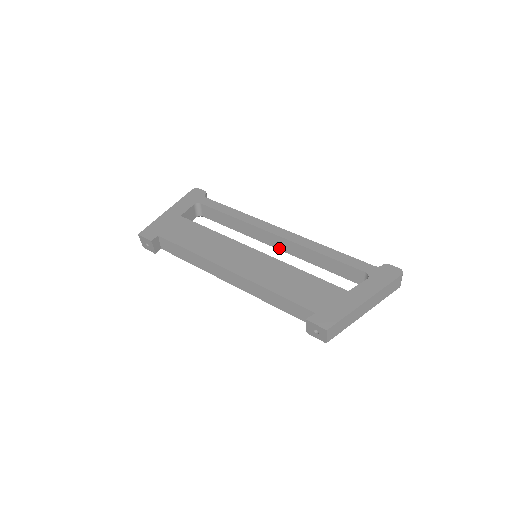
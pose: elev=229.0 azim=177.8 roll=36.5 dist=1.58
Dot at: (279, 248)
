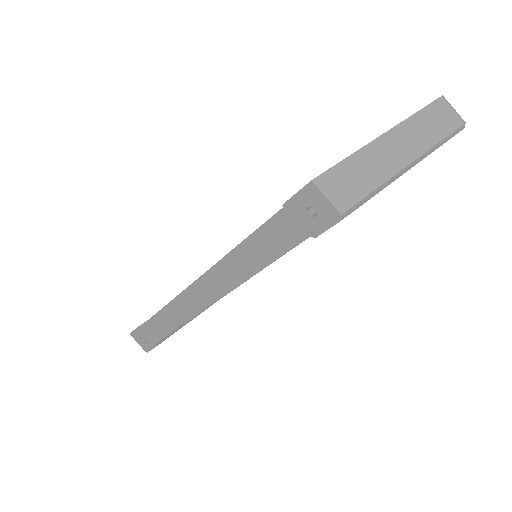
Dot at: occluded
